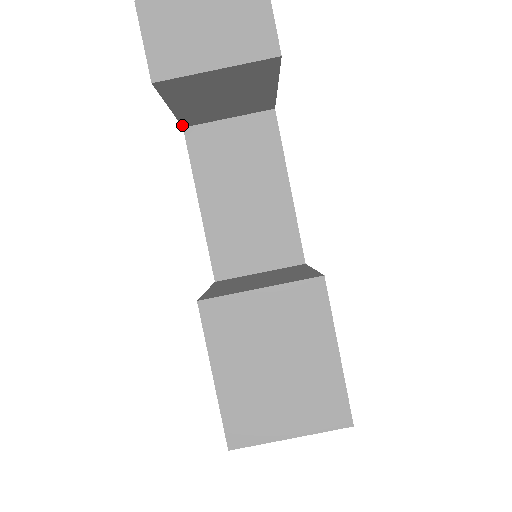
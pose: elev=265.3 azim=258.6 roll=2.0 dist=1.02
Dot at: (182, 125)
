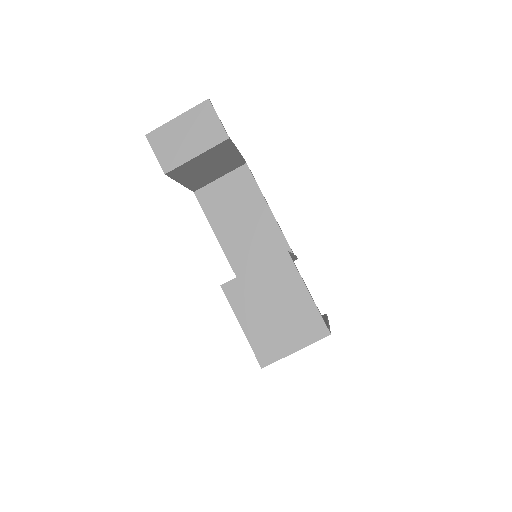
Dot at: occluded
